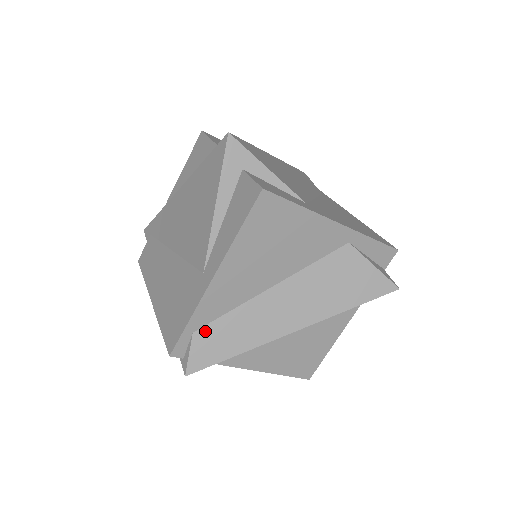
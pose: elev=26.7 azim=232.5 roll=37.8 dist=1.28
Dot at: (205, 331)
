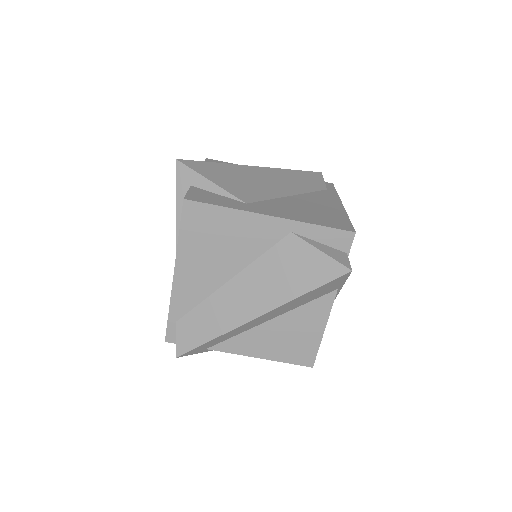
Dot at: (184, 320)
